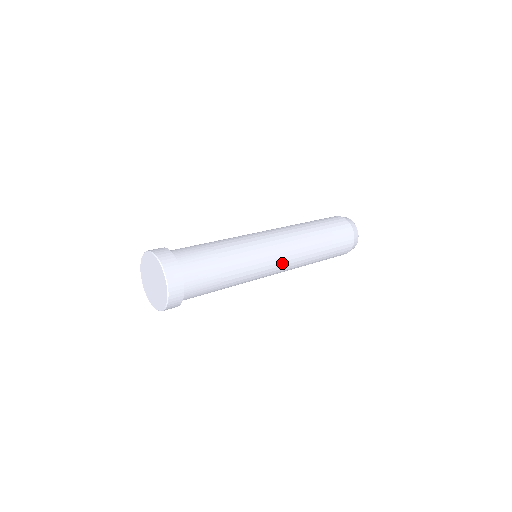
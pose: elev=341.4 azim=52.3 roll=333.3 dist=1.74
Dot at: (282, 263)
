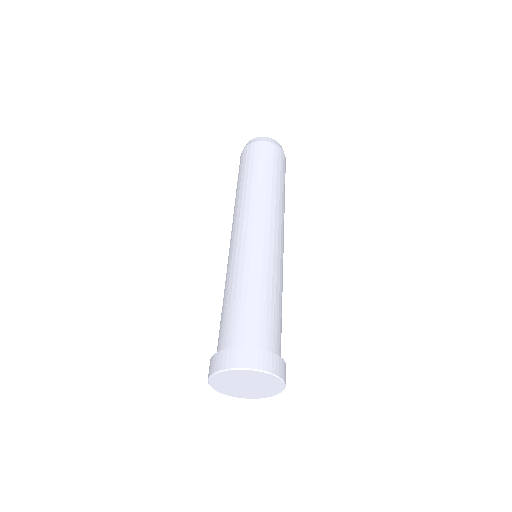
Dot at: occluded
